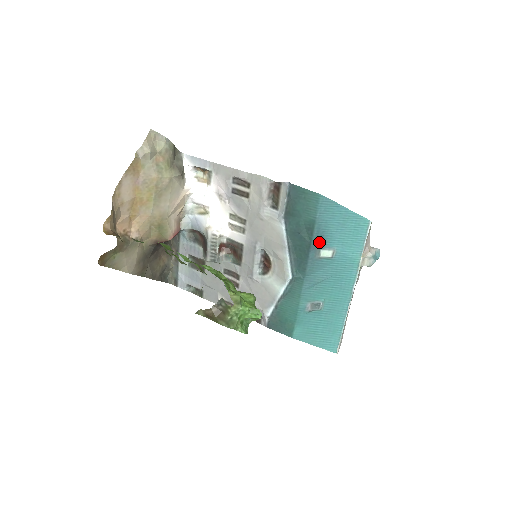
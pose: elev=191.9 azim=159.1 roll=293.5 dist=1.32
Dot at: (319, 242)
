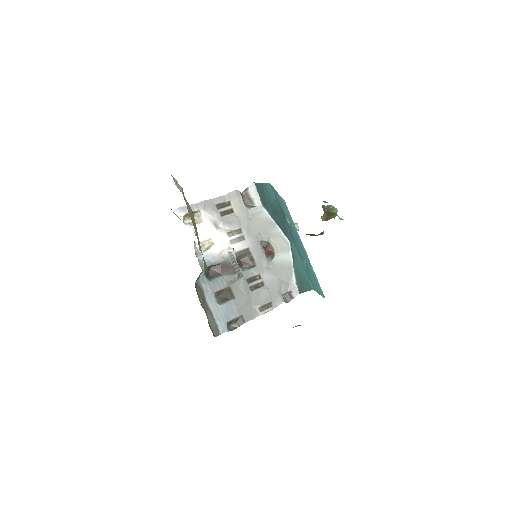
Dot at: (283, 214)
